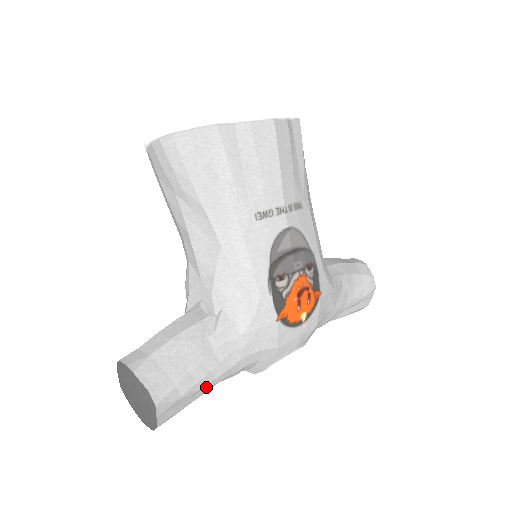
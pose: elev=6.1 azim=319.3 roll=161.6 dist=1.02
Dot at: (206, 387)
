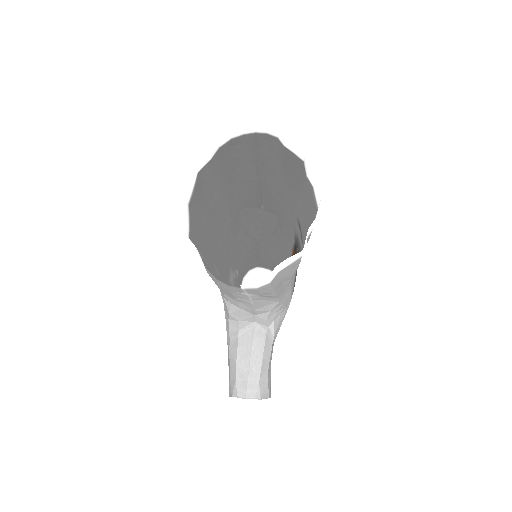
Dot at: occluded
